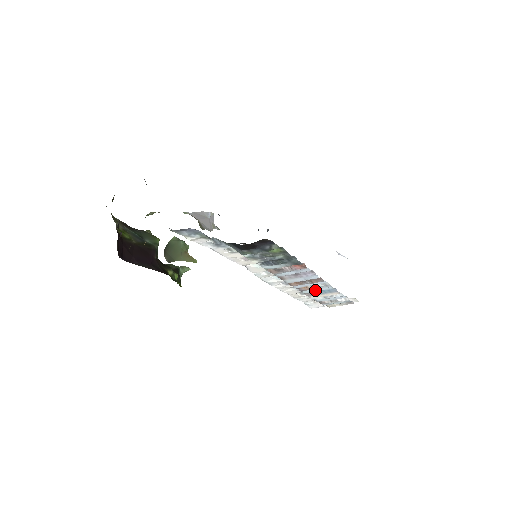
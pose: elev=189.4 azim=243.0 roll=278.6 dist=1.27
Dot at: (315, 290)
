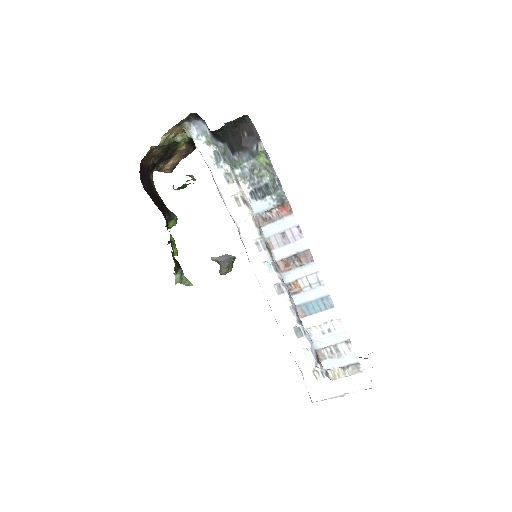
Dot at: (307, 296)
